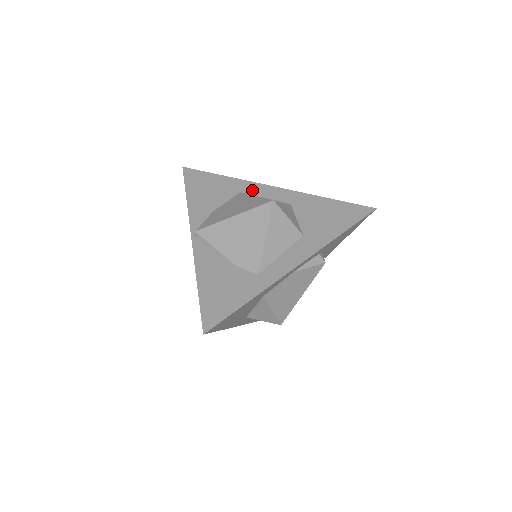
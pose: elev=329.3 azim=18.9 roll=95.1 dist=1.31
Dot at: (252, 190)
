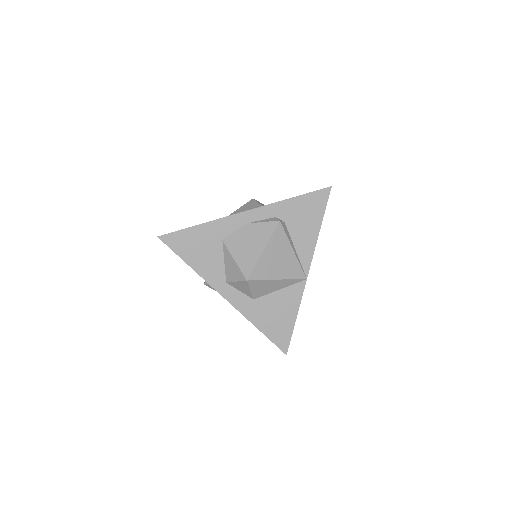
Dot at: occluded
